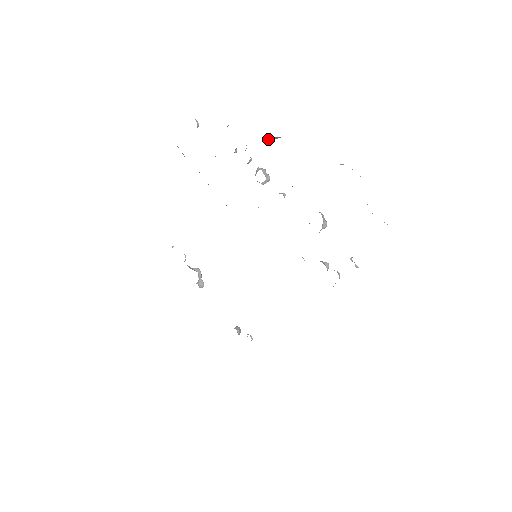
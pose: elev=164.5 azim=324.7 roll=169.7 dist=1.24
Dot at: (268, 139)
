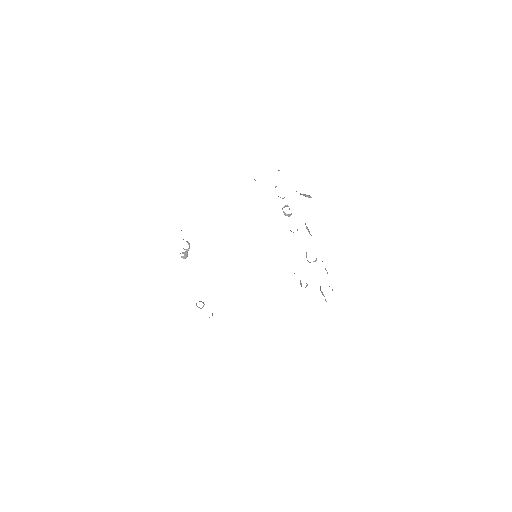
Dot at: (304, 194)
